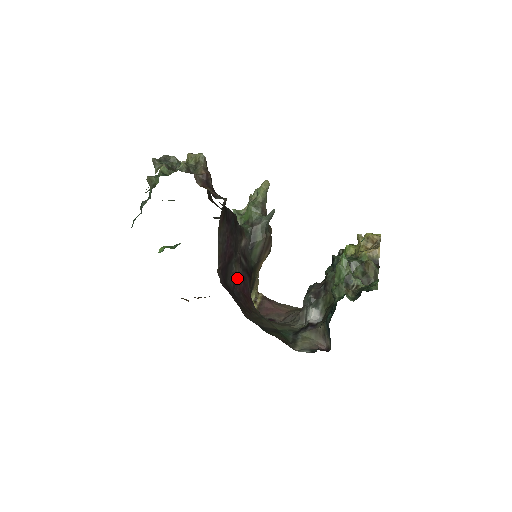
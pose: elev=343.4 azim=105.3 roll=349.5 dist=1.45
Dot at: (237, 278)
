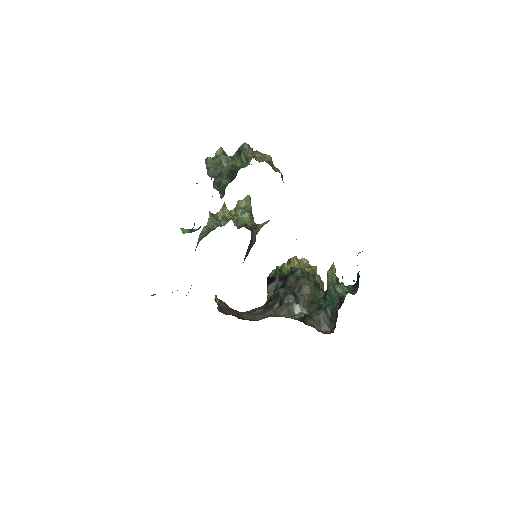
Dot at: occluded
